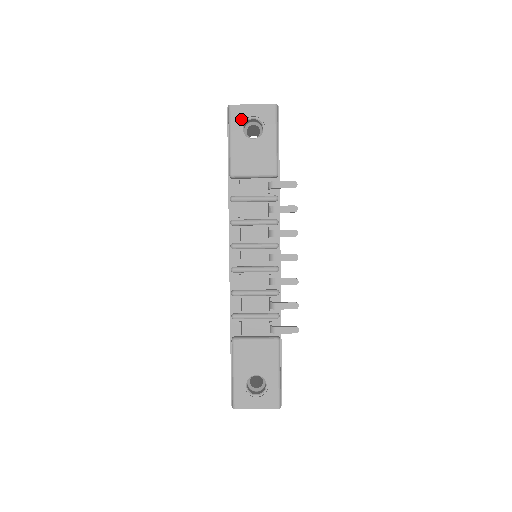
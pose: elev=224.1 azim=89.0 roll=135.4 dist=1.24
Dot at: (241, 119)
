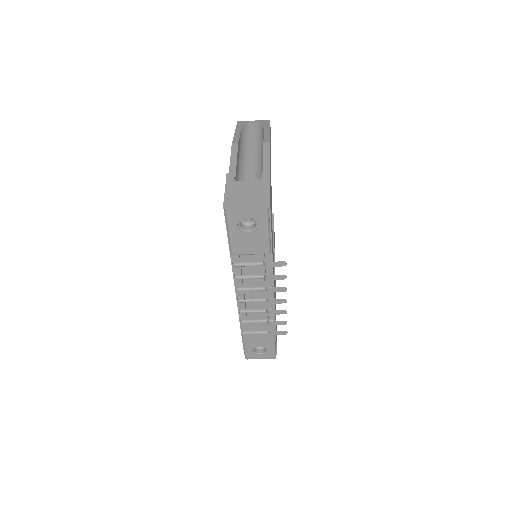
Dot at: (237, 220)
